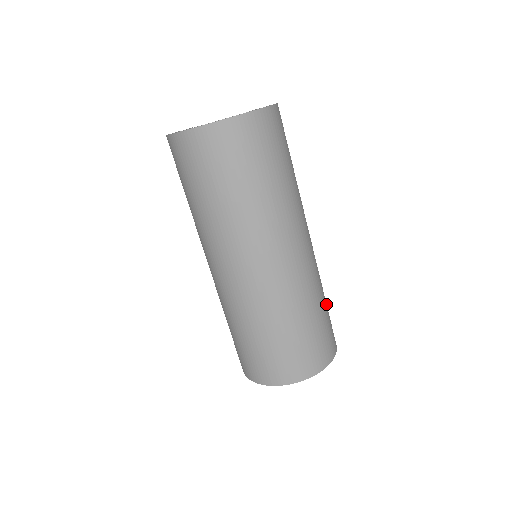
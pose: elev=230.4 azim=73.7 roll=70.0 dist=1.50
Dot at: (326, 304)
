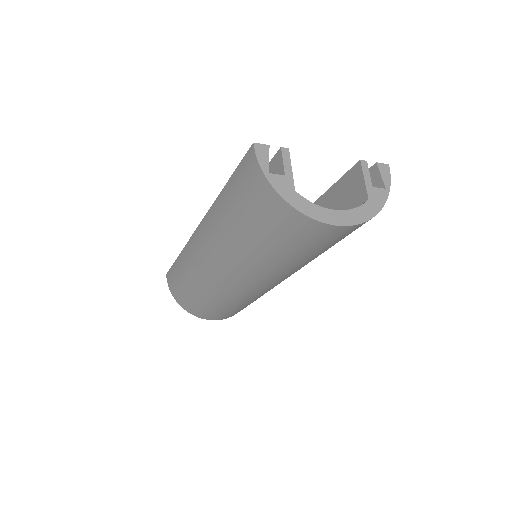
Dot at: occluded
